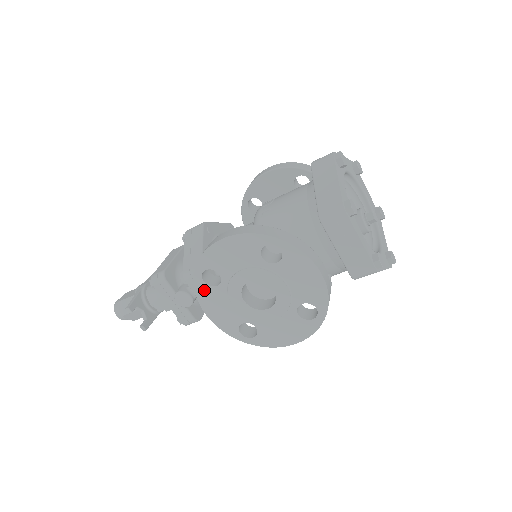
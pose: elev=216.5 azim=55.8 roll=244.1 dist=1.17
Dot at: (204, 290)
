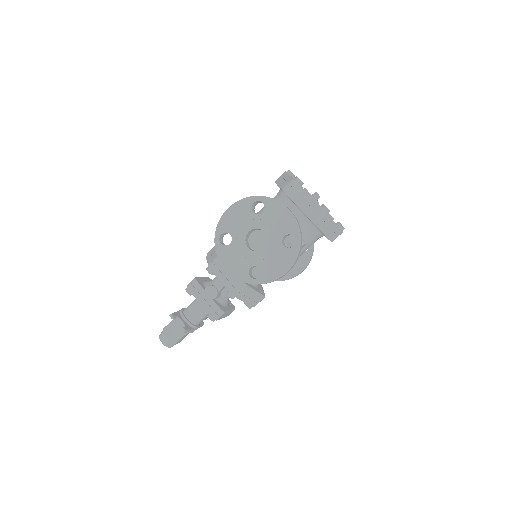
Dot at: (222, 250)
